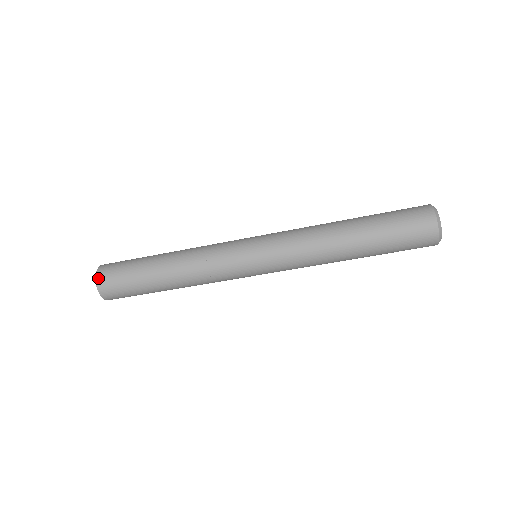
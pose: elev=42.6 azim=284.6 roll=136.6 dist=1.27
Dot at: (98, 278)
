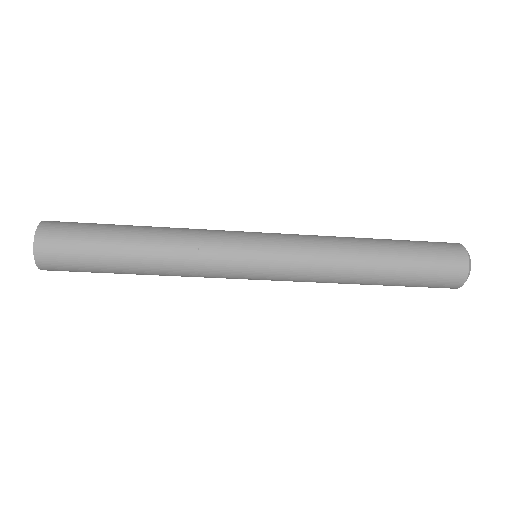
Dot at: (38, 259)
